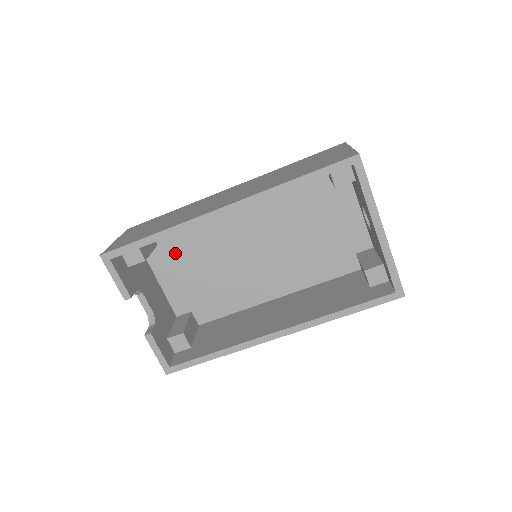
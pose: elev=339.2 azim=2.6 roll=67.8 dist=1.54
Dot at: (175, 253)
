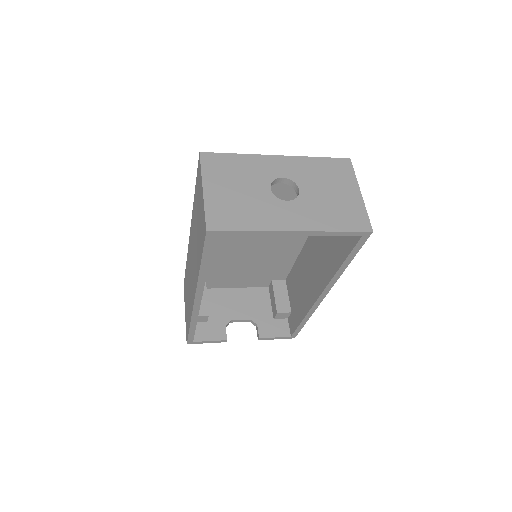
Dot at: (219, 276)
